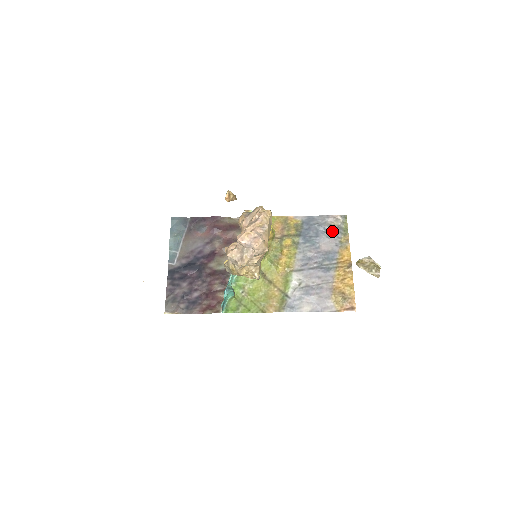
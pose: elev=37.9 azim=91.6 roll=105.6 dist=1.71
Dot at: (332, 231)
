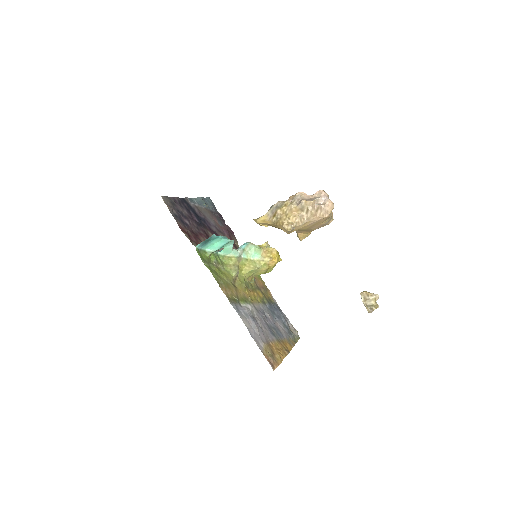
Dot at: (288, 329)
